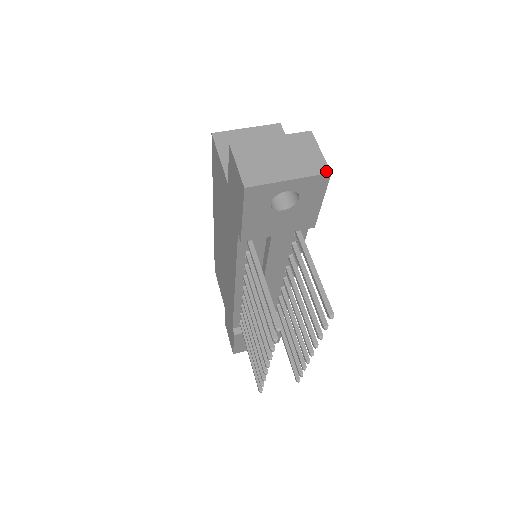
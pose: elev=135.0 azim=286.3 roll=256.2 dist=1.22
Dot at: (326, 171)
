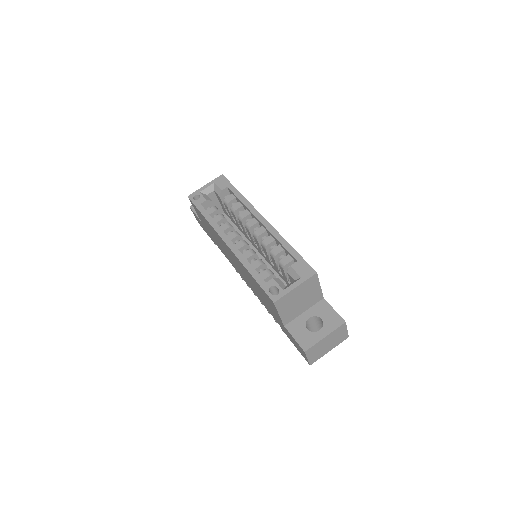
Dot at: occluded
